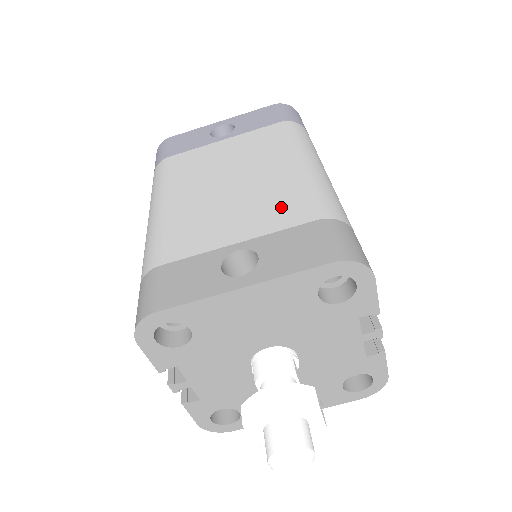
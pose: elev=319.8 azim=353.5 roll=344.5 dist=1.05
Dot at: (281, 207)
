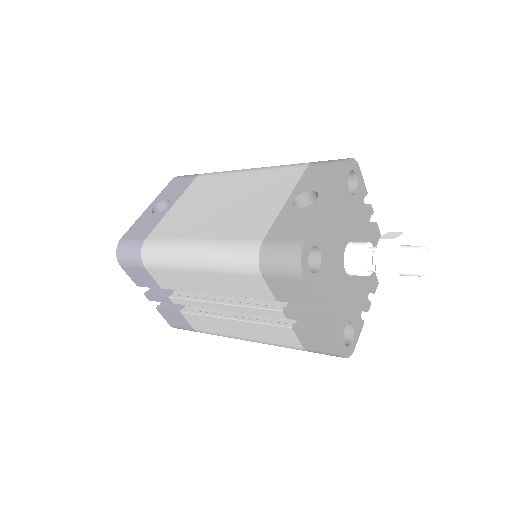
Dot at: (279, 180)
